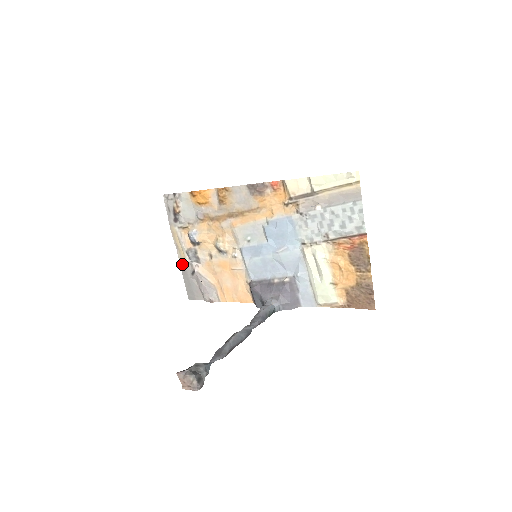
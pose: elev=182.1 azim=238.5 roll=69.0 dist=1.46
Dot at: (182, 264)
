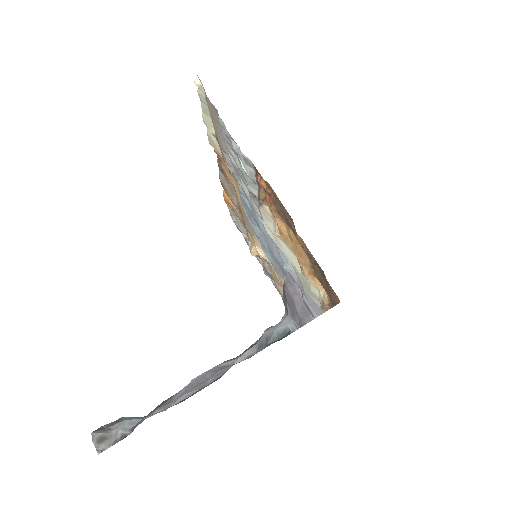
Dot at: (274, 285)
